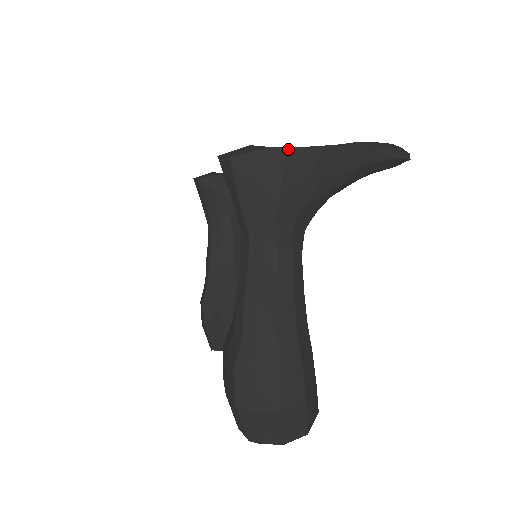
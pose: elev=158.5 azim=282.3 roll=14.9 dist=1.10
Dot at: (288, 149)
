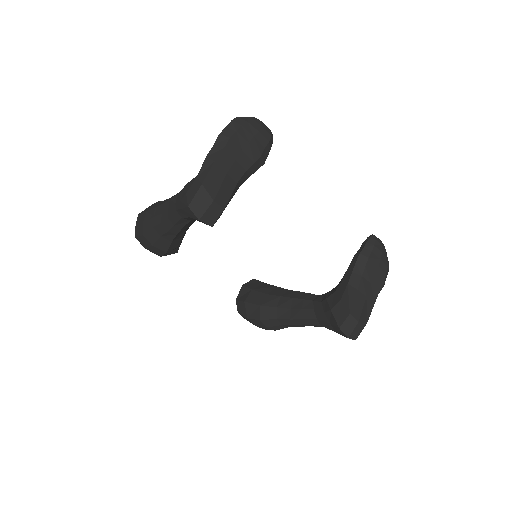
Dot at: (370, 314)
